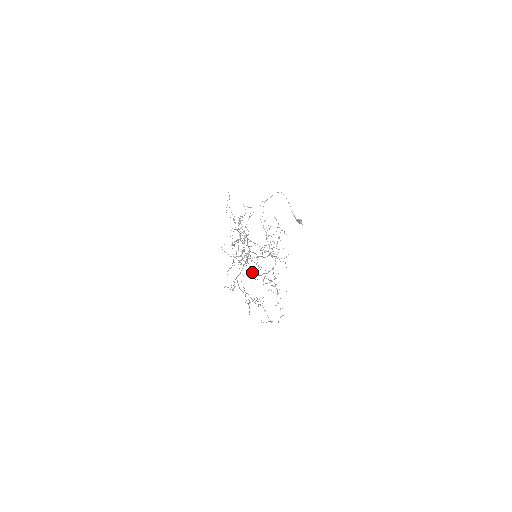
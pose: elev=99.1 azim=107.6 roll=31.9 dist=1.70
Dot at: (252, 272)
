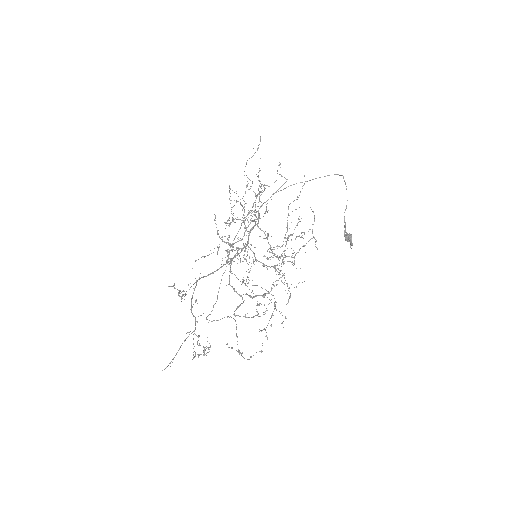
Dot at: (229, 282)
